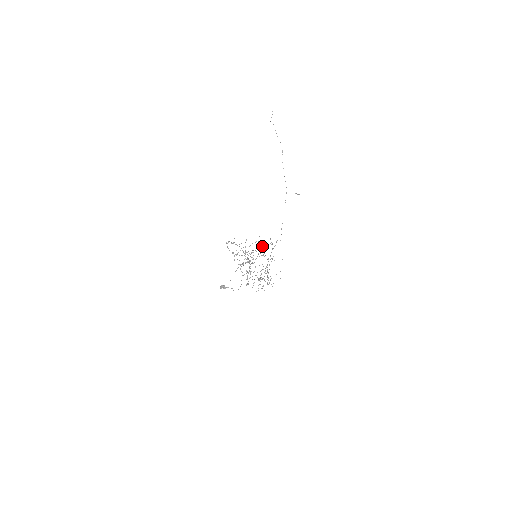
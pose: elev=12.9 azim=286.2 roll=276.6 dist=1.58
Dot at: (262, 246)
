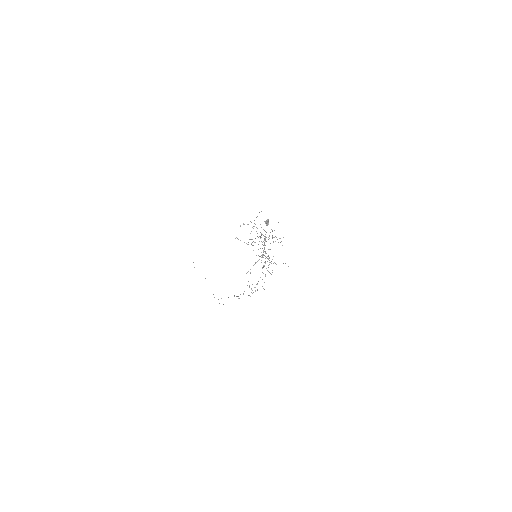
Dot at: occluded
